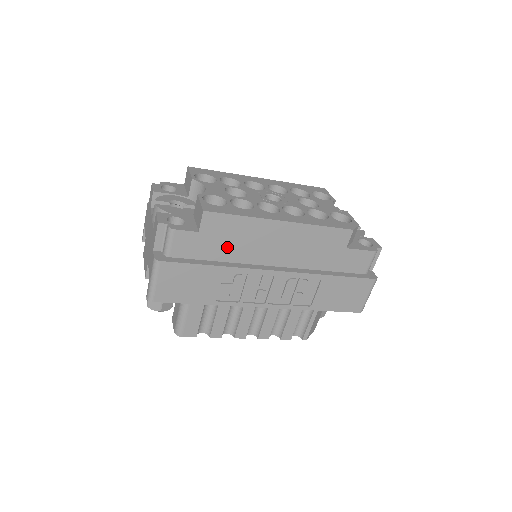
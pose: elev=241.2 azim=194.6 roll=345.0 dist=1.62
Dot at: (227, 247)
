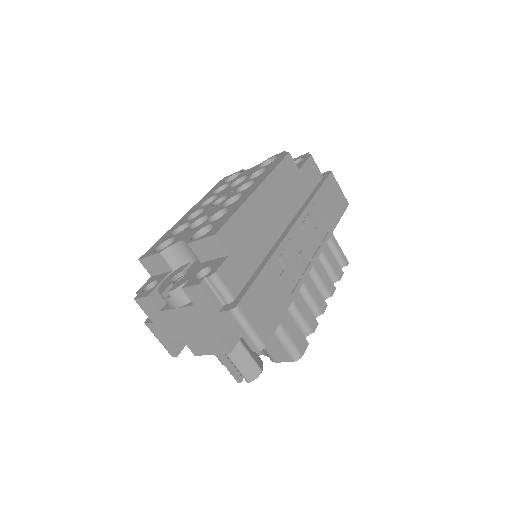
Dot at: (253, 247)
